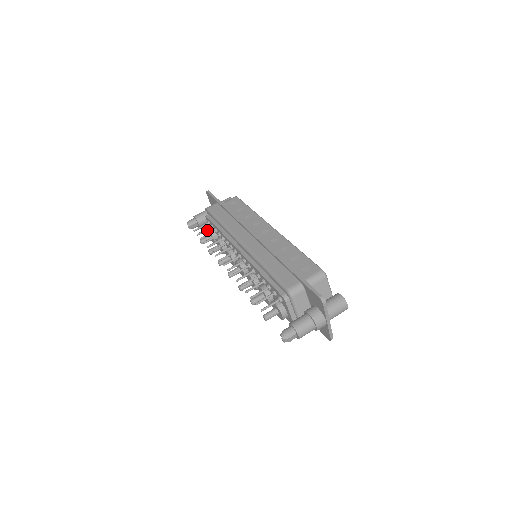
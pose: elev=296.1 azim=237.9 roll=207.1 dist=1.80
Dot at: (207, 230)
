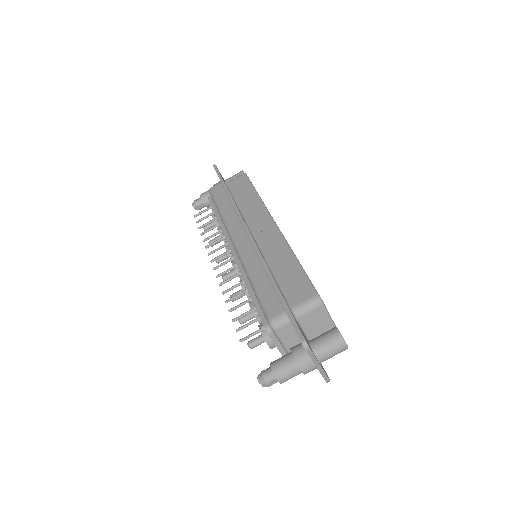
Dot at: occluded
